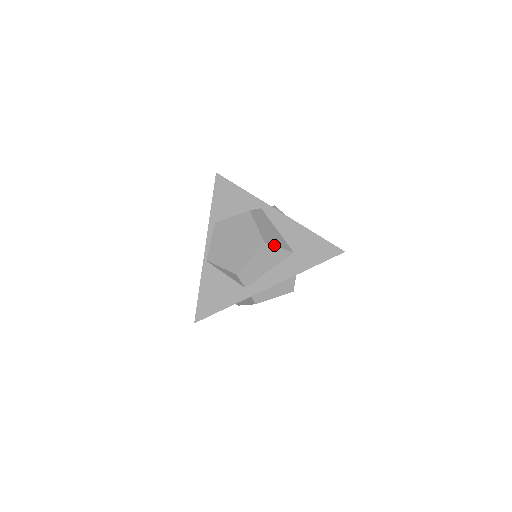
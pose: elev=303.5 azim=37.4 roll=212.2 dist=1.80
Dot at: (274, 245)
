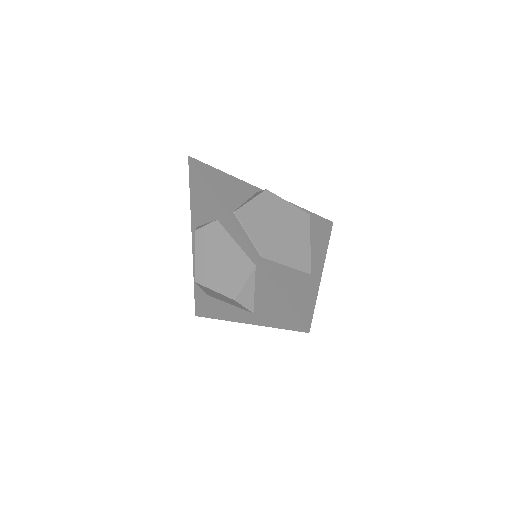
Dot at: occluded
